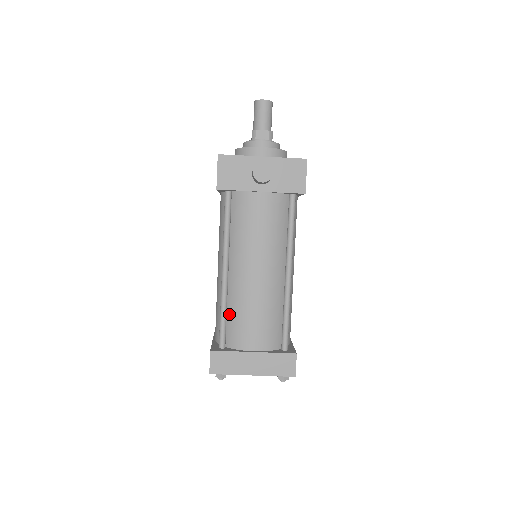
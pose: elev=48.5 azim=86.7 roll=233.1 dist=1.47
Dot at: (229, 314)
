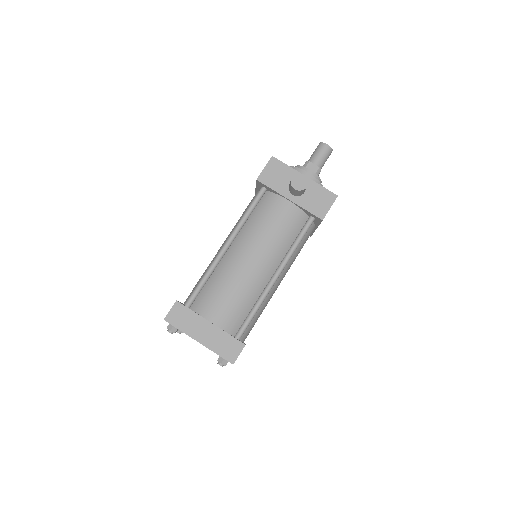
Dot at: (209, 282)
